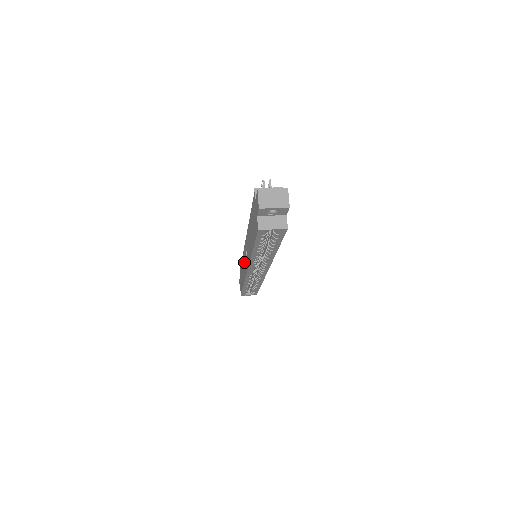
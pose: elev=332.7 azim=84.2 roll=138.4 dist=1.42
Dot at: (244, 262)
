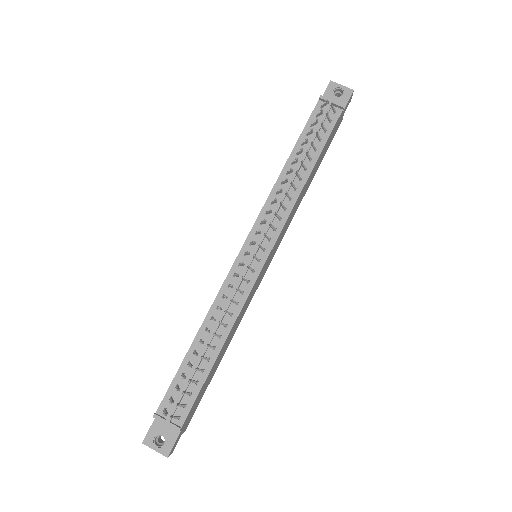
Dot at: occluded
